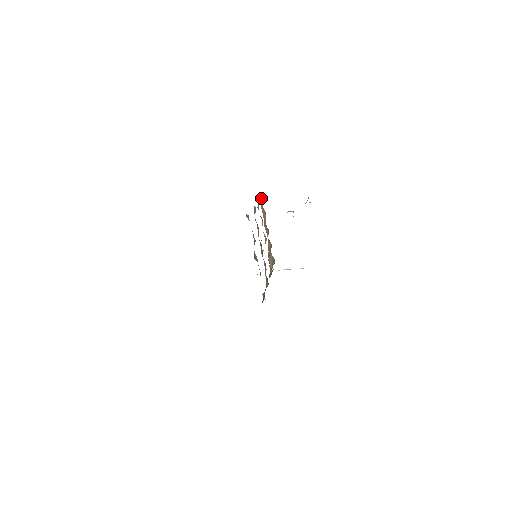
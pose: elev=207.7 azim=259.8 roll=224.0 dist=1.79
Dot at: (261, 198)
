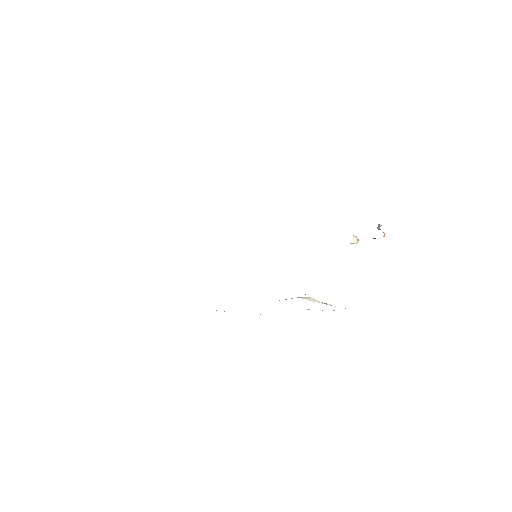
Dot at: occluded
